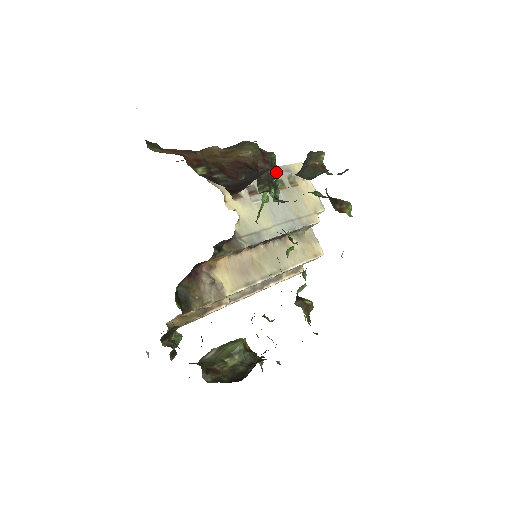
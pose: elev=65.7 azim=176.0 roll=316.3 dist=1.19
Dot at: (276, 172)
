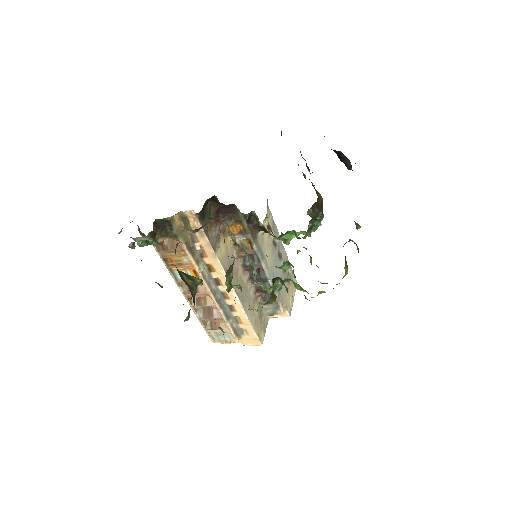
Dot at: (319, 222)
